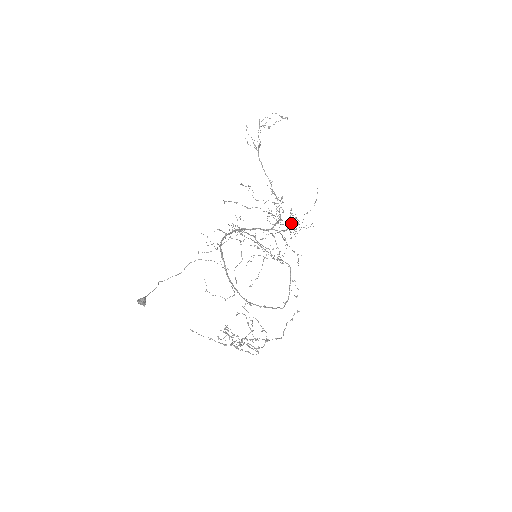
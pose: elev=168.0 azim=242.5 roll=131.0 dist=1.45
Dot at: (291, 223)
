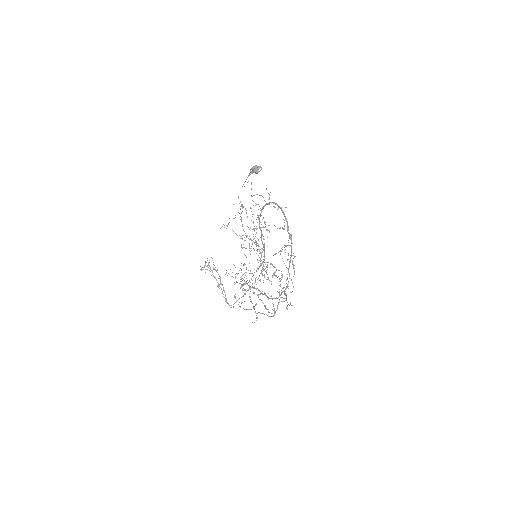
Dot at: occluded
